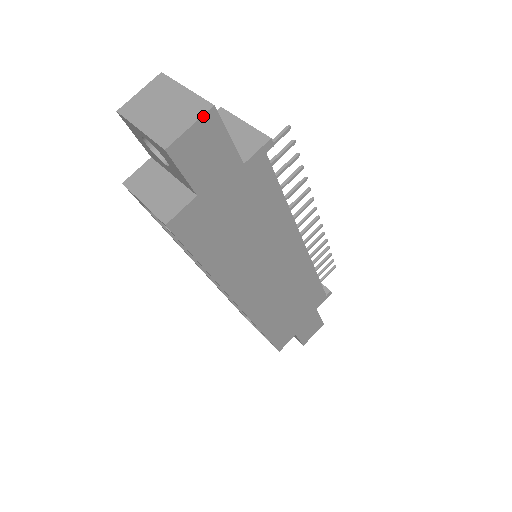
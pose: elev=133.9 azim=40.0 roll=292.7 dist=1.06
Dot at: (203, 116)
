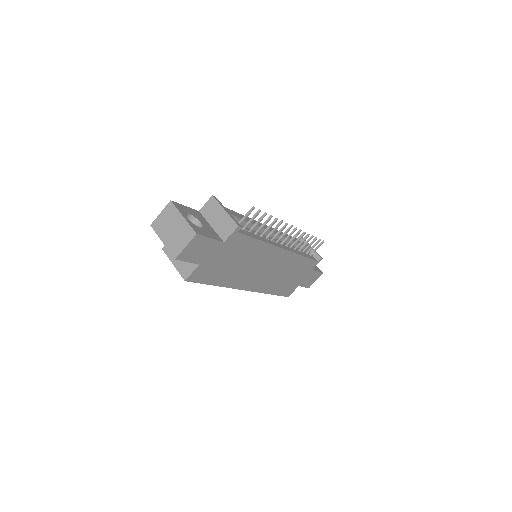
Dot at: (192, 240)
